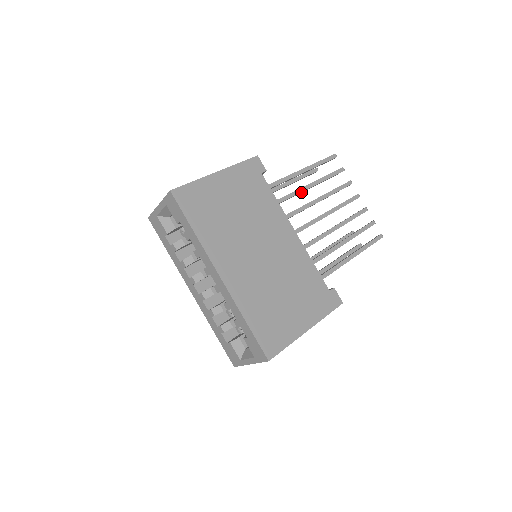
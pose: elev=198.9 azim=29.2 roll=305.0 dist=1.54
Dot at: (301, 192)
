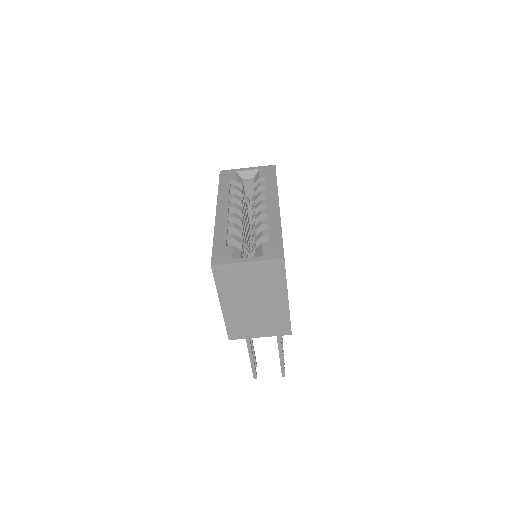
Dot at: occluded
